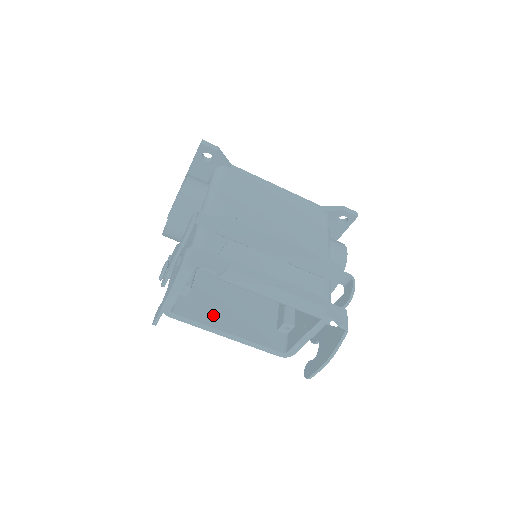
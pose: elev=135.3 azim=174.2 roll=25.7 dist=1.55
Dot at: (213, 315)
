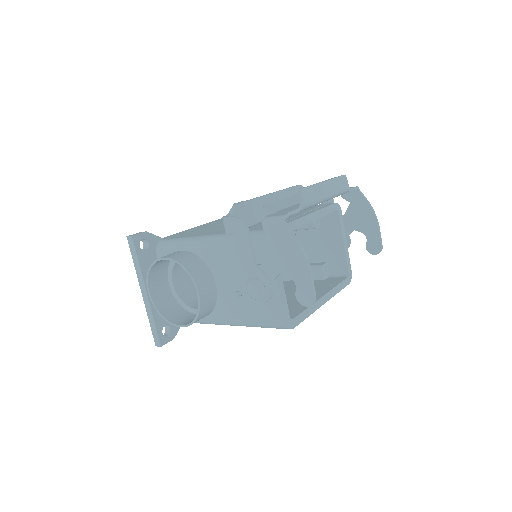
Dot at: occluded
